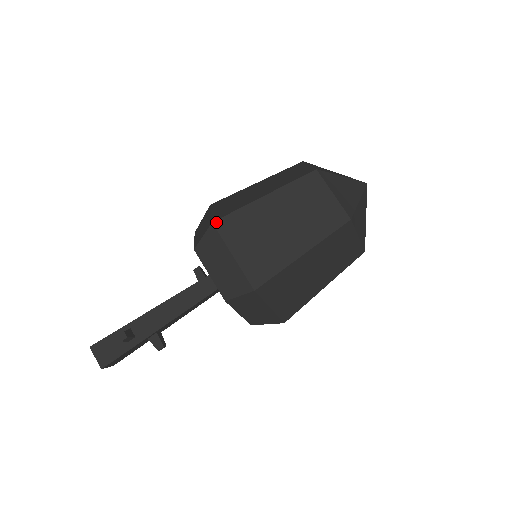
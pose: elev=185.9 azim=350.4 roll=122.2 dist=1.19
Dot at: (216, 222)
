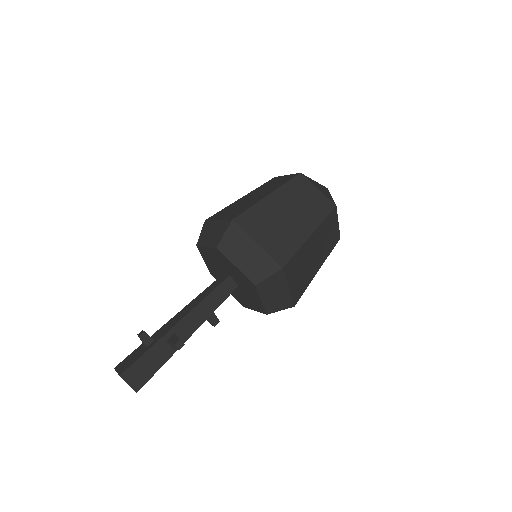
Dot at: (208, 219)
